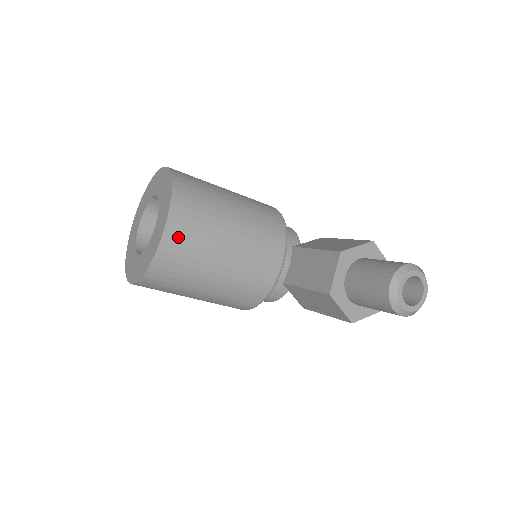
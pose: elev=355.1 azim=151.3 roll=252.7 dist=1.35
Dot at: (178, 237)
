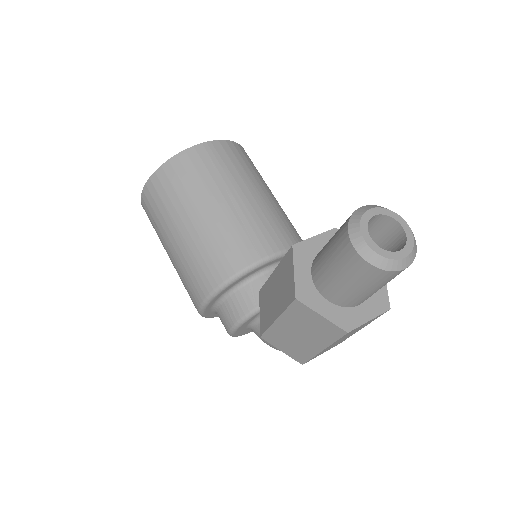
Dot at: (207, 155)
